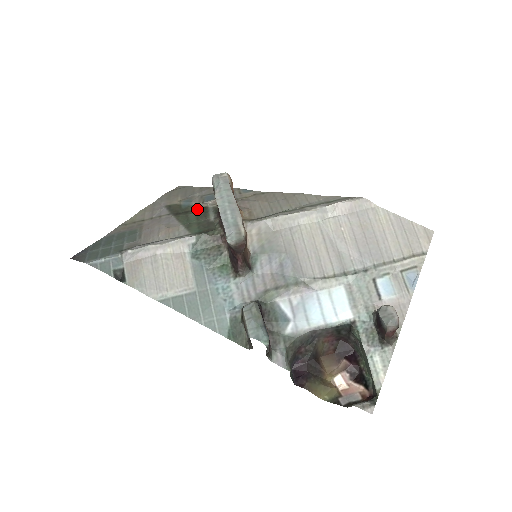
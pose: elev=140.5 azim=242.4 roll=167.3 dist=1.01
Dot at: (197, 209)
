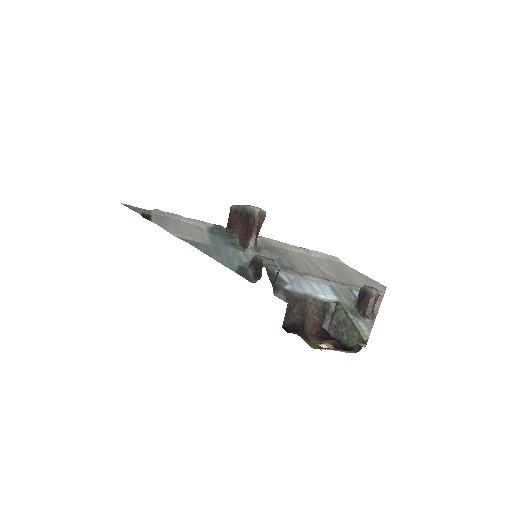
Dot at: occluded
